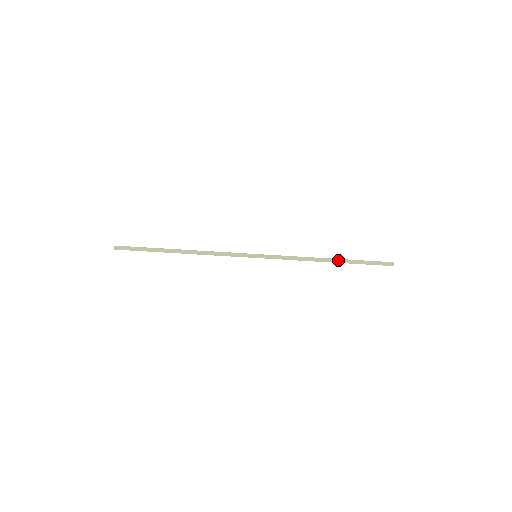
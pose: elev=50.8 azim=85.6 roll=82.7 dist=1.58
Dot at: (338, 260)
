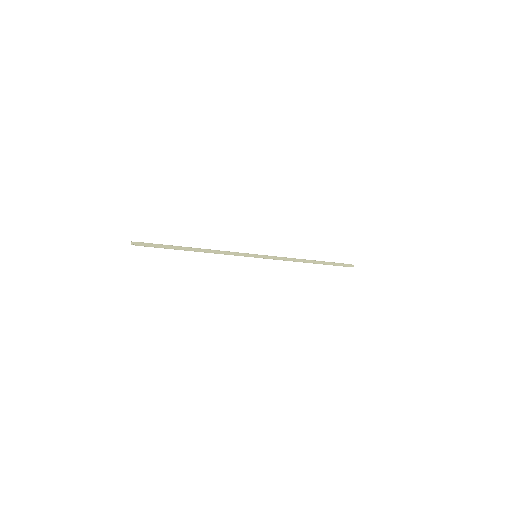
Dot at: (316, 263)
